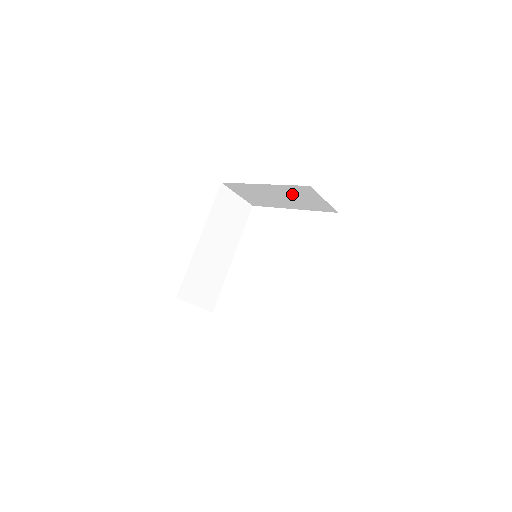
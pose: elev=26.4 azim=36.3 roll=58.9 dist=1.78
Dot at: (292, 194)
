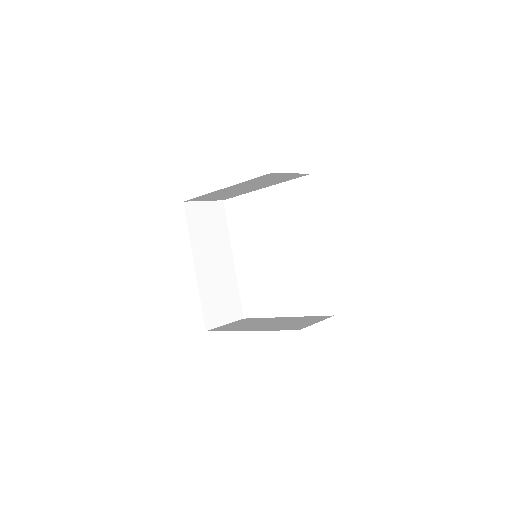
Dot at: (257, 182)
